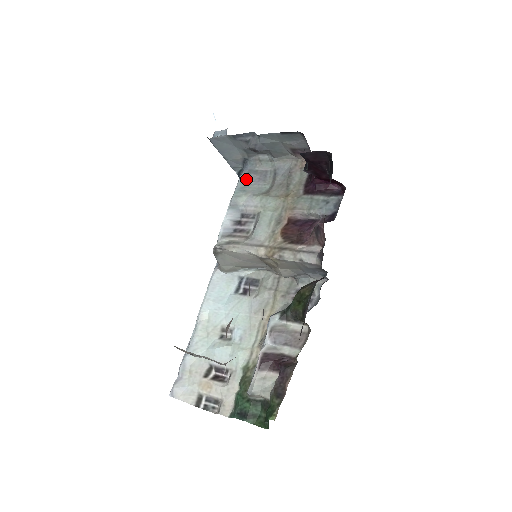
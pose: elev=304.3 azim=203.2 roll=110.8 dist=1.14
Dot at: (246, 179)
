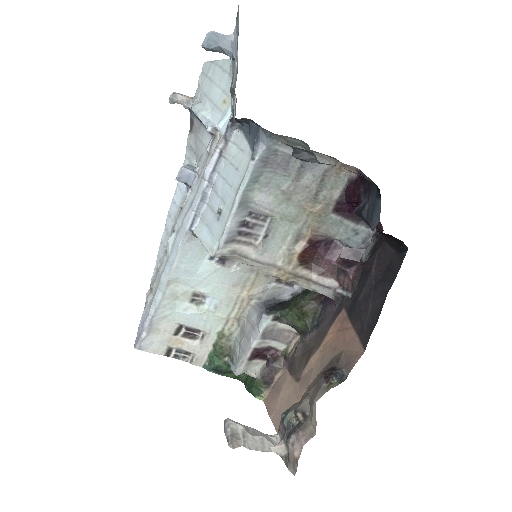
Dot at: (262, 164)
